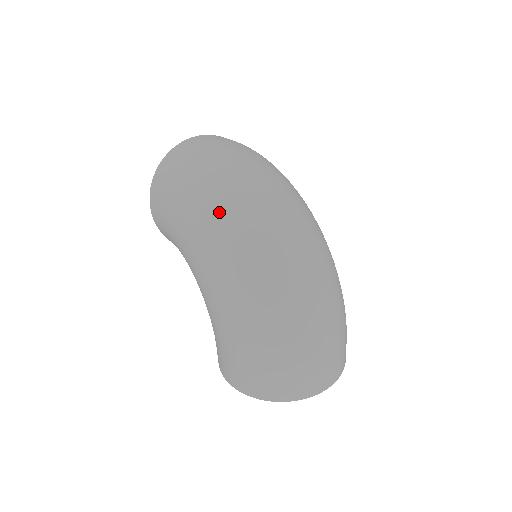
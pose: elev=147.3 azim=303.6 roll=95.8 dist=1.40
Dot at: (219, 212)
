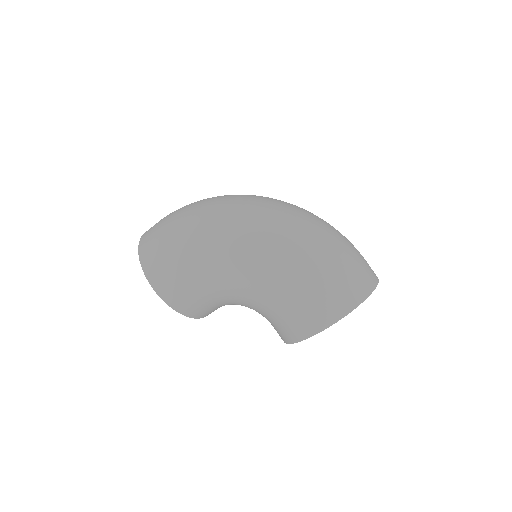
Dot at: (220, 213)
